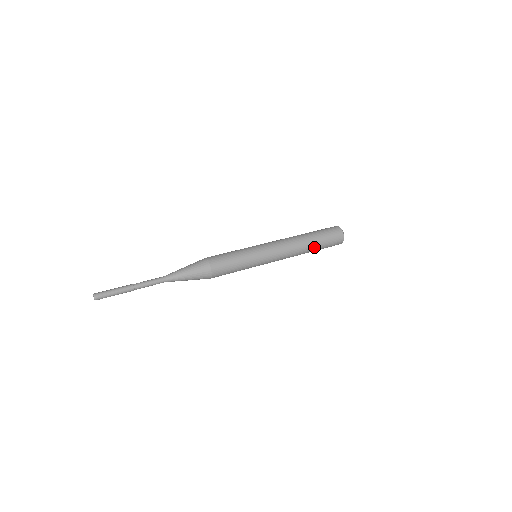
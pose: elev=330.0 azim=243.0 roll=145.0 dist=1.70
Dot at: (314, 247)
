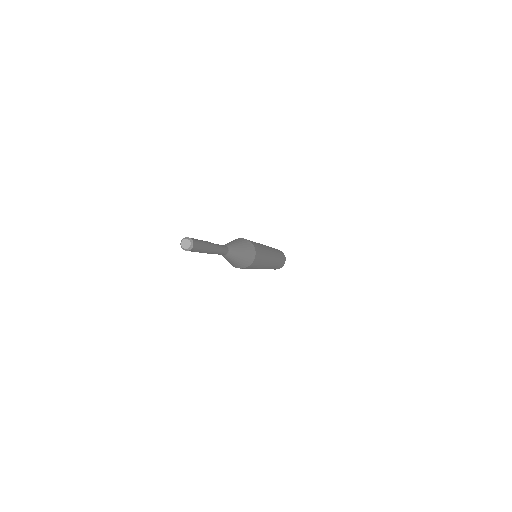
Dot at: (280, 260)
